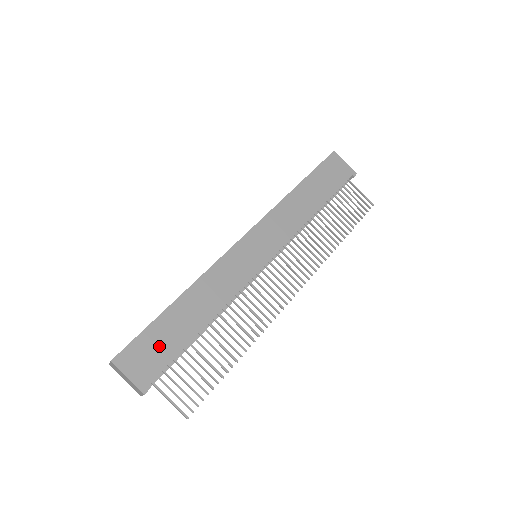
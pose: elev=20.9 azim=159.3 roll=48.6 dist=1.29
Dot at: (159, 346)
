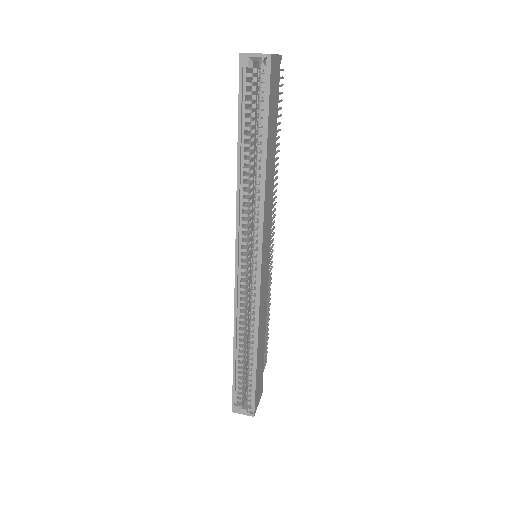
Dot at: (260, 378)
